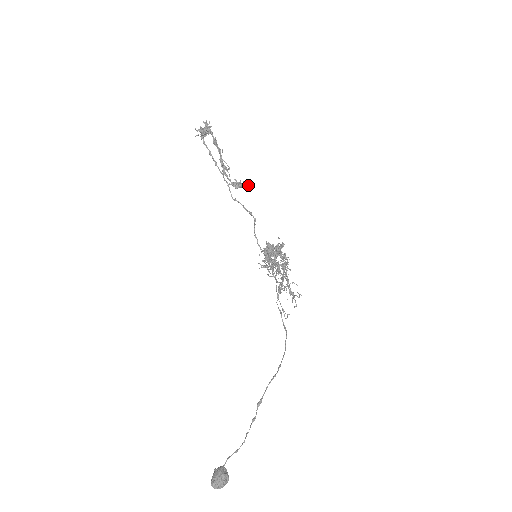
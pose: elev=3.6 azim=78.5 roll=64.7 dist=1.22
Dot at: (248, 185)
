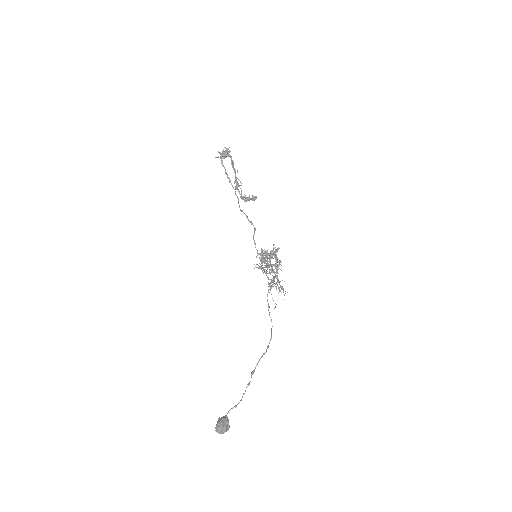
Dot at: occluded
